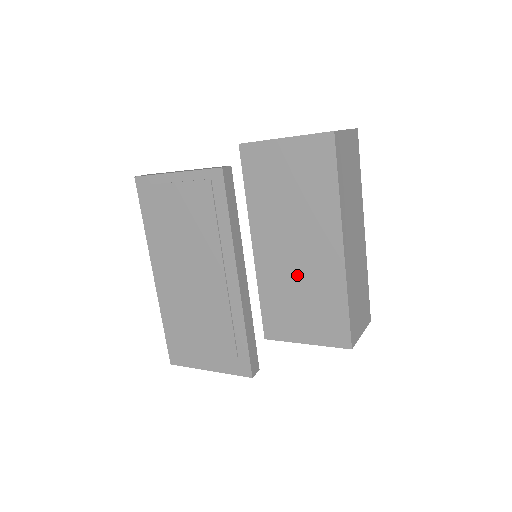
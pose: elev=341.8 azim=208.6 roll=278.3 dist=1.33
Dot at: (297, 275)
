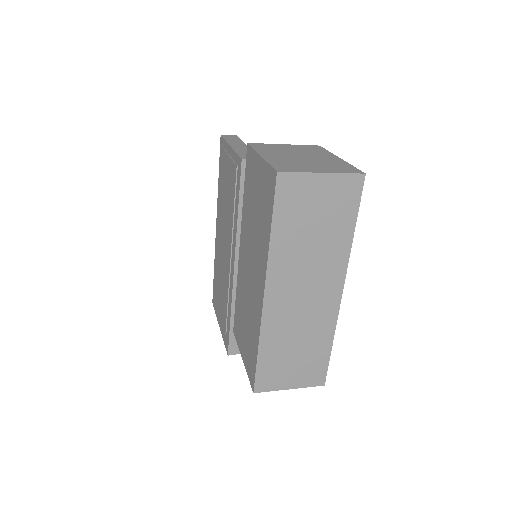
Dot at: (248, 295)
